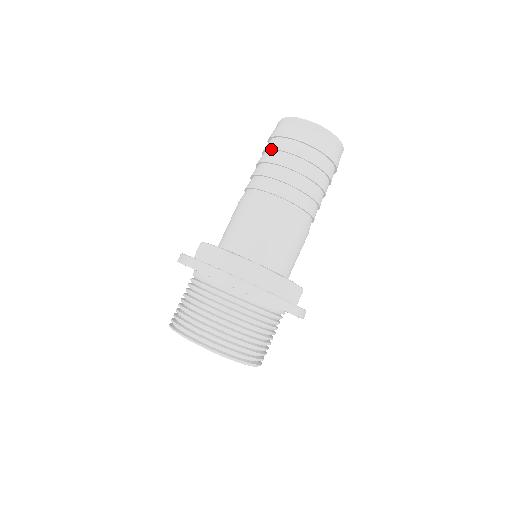
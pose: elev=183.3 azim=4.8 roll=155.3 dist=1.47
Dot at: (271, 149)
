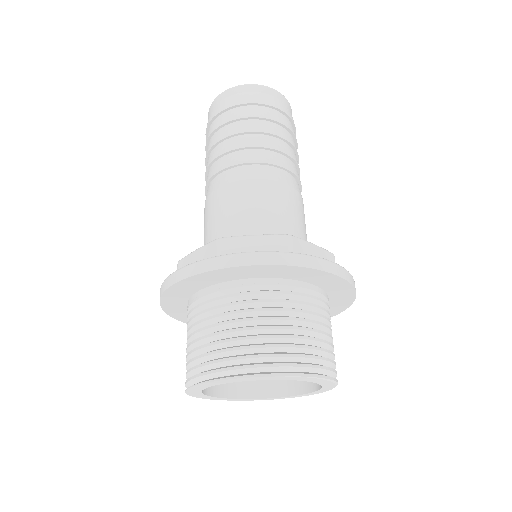
Dot at: (241, 118)
